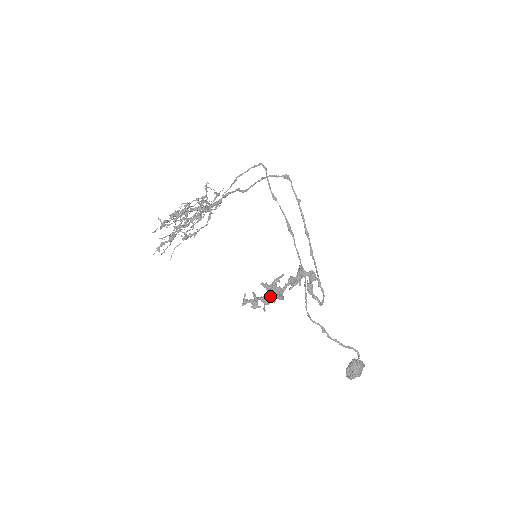
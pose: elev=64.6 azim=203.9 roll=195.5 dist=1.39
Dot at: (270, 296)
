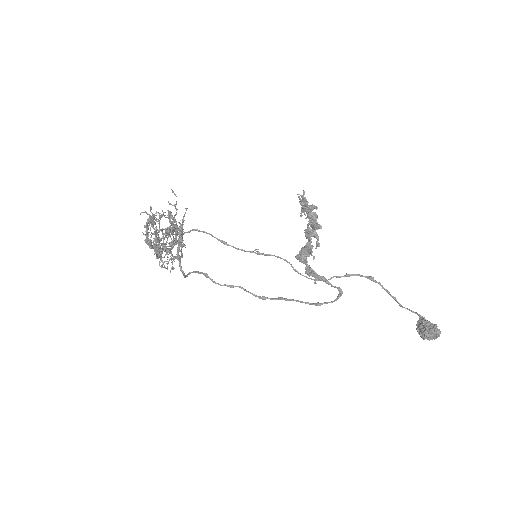
Dot at: (311, 224)
